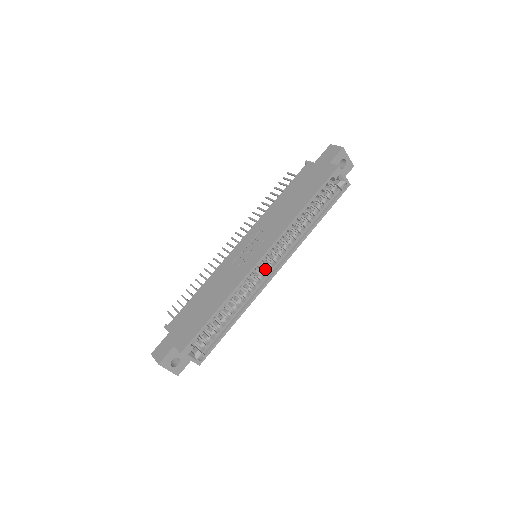
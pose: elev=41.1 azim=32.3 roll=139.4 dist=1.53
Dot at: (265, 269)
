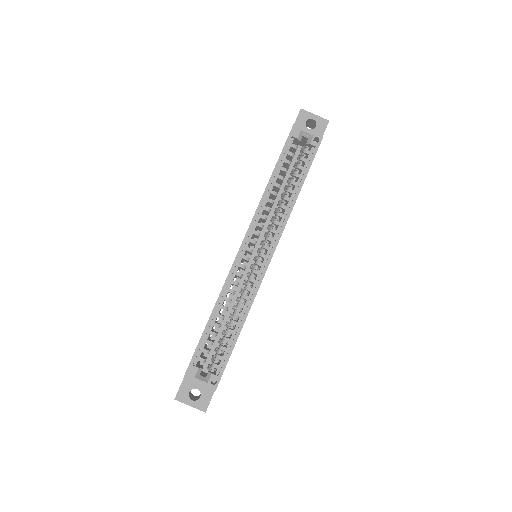
Dot at: (258, 261)
